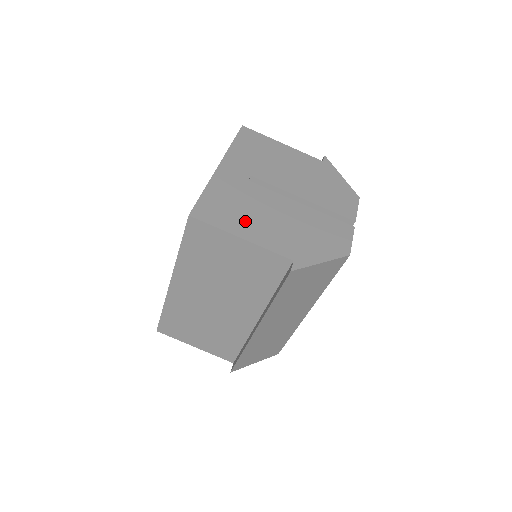
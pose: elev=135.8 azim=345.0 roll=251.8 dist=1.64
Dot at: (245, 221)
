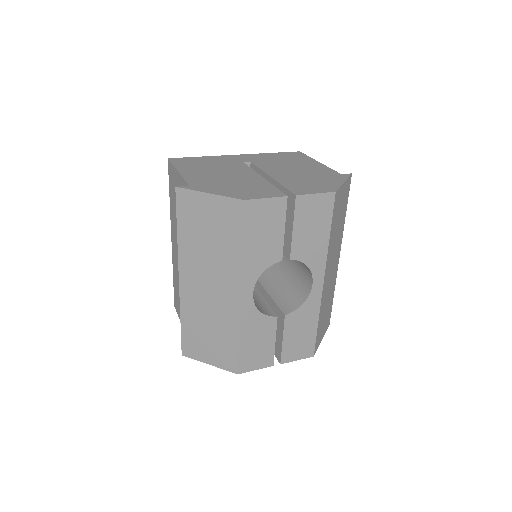
Dot at: (197, 168)
